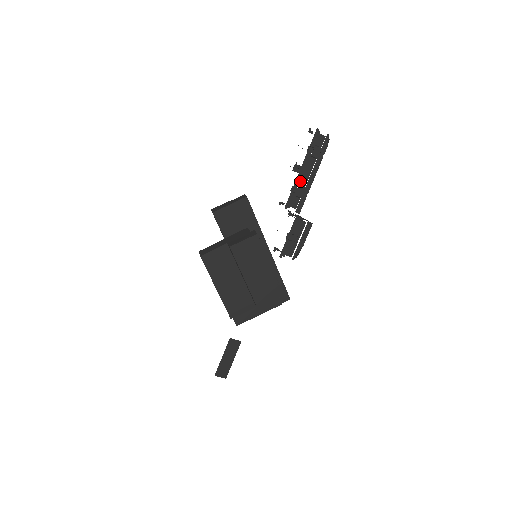
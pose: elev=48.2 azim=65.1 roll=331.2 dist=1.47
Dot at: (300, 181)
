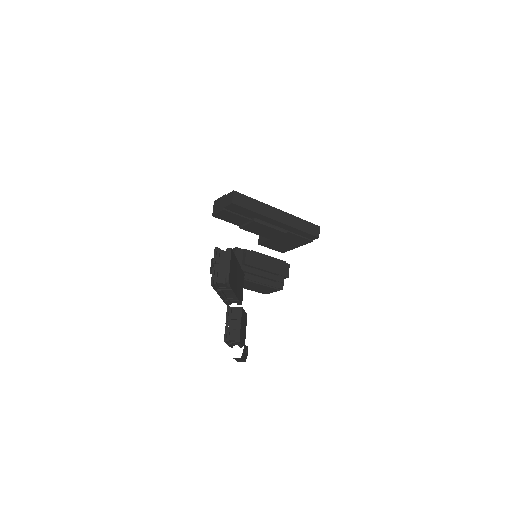
Dot at: (227, 296)
